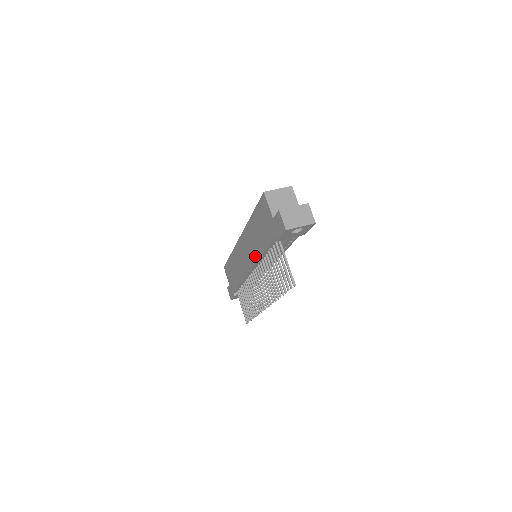
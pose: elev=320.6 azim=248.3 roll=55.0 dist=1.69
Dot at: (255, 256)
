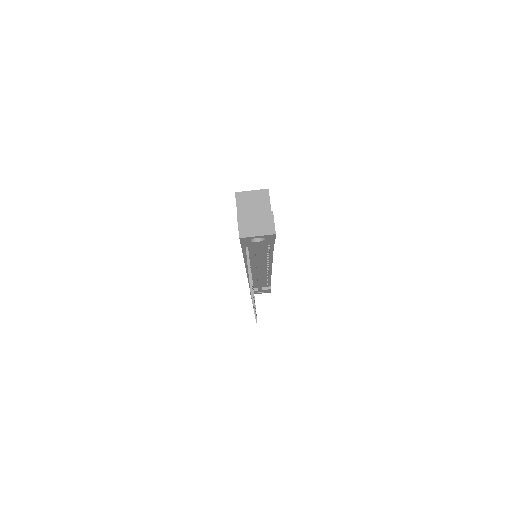
Dot at: occluded
